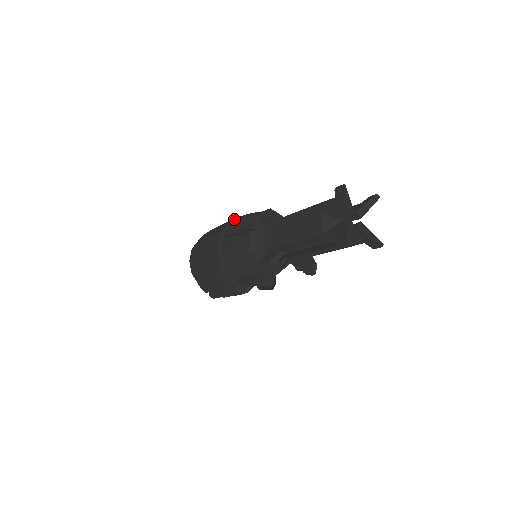
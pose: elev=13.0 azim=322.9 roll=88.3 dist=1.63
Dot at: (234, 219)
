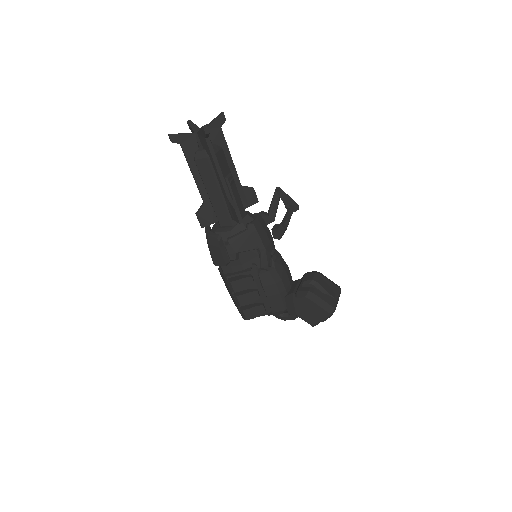
Dot at: occluded
